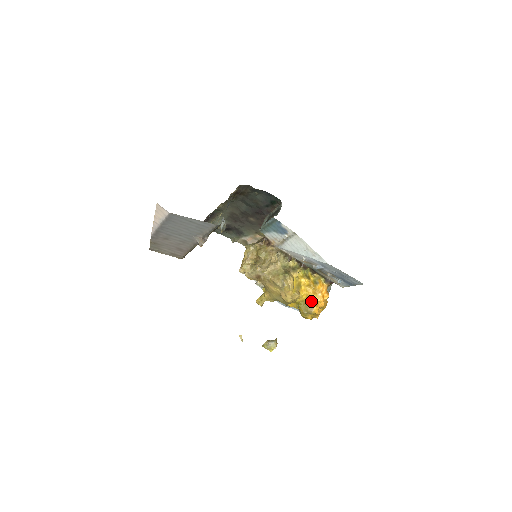
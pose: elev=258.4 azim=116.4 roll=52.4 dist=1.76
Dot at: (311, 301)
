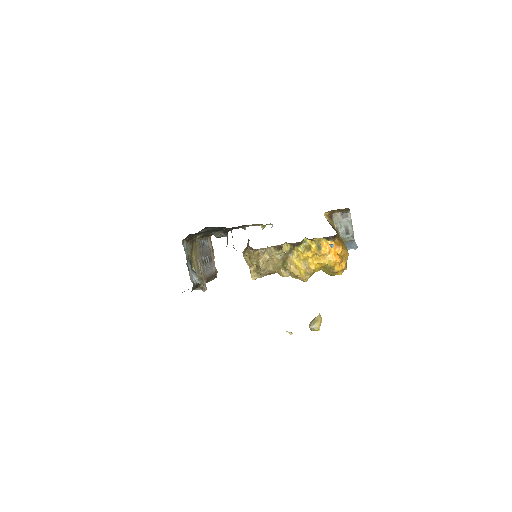
Dot at: (327, 264)
